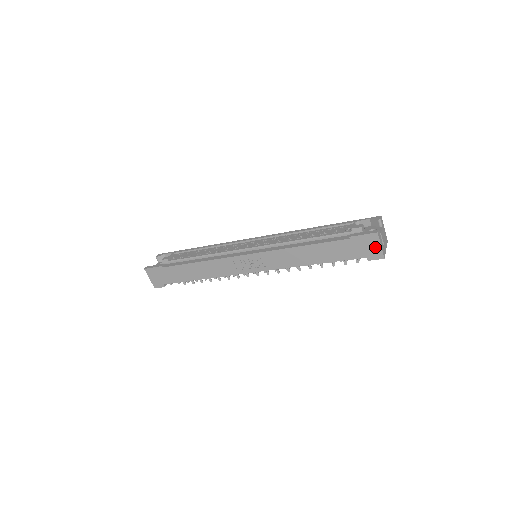
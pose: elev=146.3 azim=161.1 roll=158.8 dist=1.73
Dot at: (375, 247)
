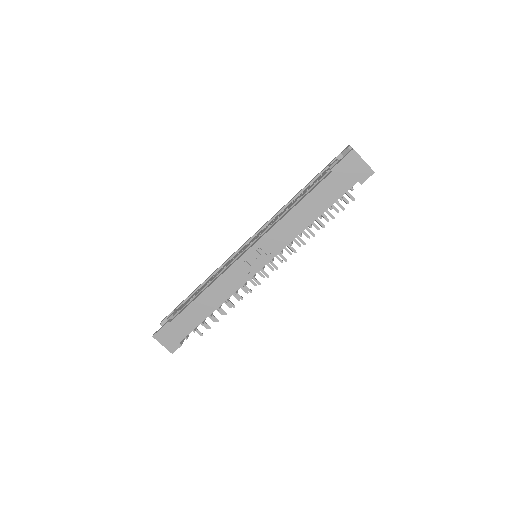
Dot at: (360, 166)
